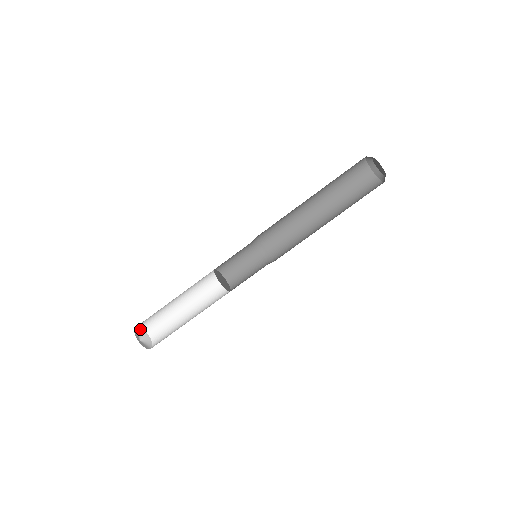
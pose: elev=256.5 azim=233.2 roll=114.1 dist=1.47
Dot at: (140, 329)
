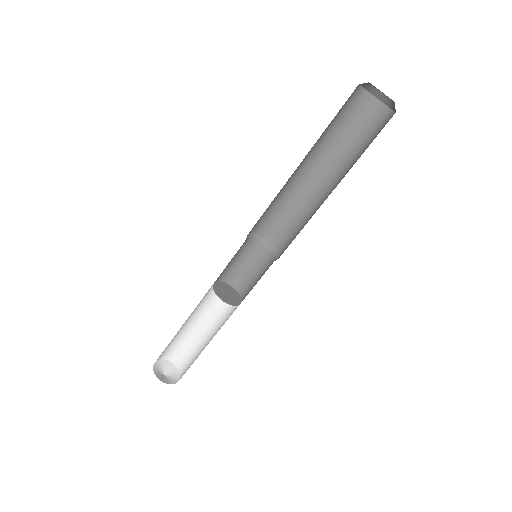
Dot at: (156, 364)
